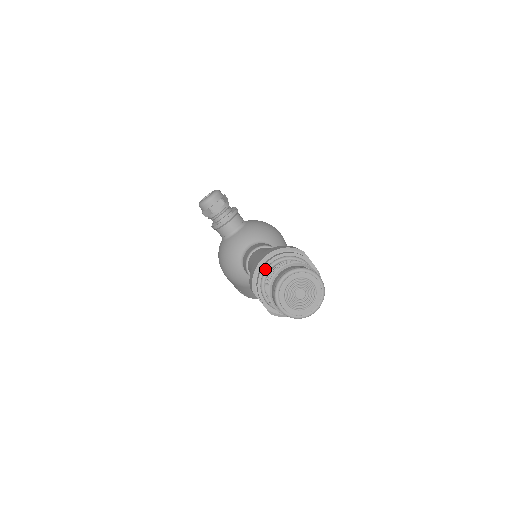
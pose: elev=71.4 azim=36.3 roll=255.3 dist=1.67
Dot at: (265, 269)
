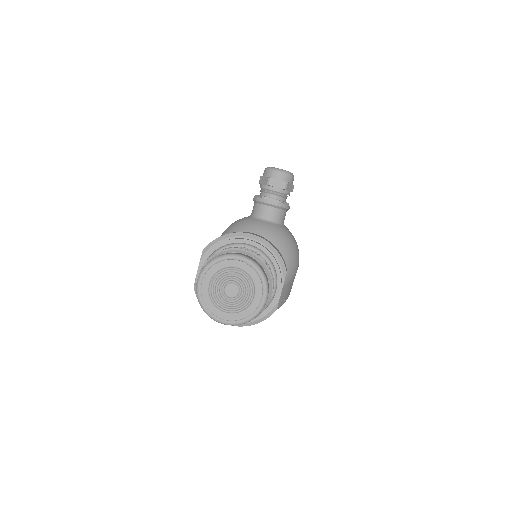
Dot at: (236, 242)
